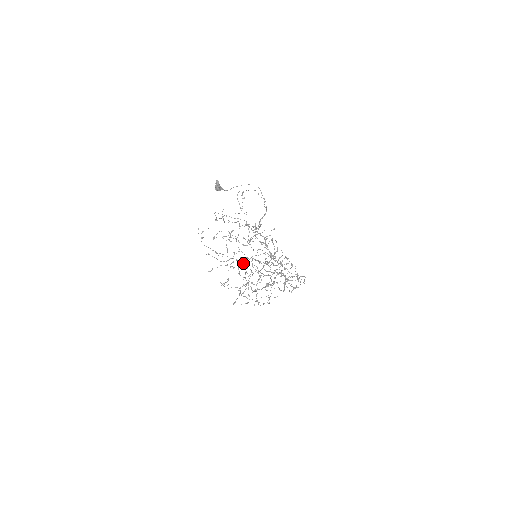
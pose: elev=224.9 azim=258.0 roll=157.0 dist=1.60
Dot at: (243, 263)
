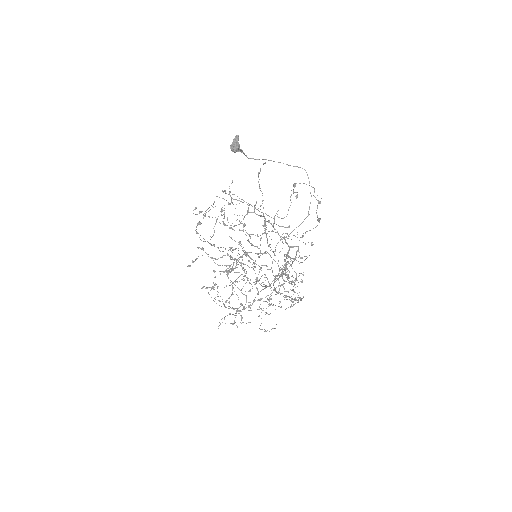
Dot at: occluded
